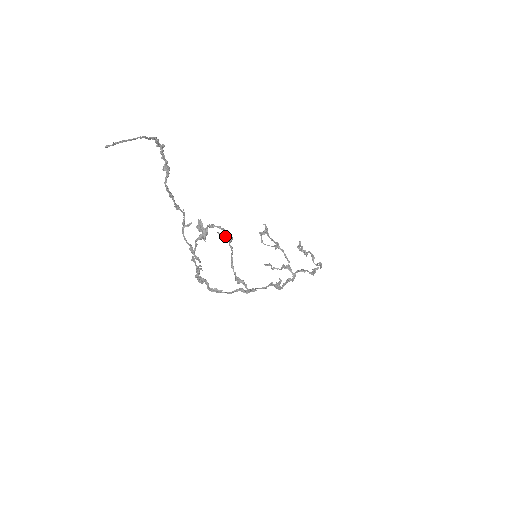
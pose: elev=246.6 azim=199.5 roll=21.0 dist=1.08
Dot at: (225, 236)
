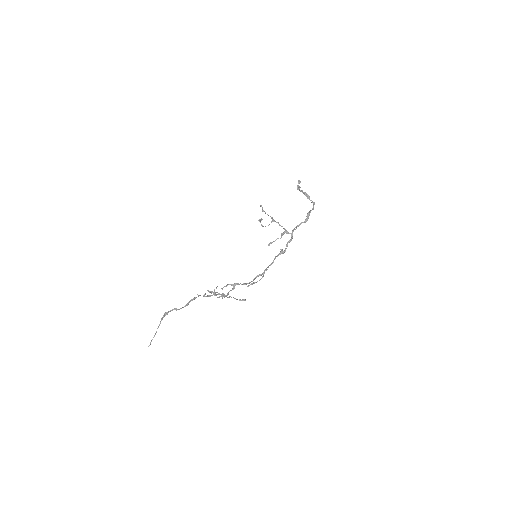
Dot at: (222, 297)
